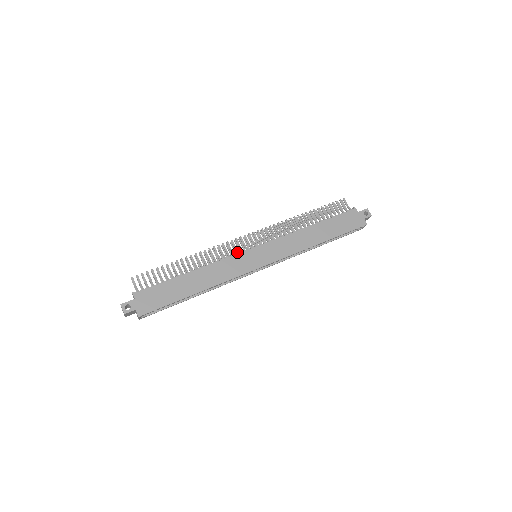
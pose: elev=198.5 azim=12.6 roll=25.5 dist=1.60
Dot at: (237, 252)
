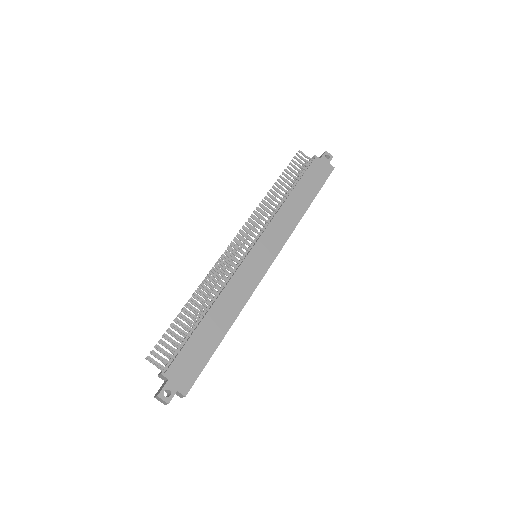
Dot at: (238, 263)
